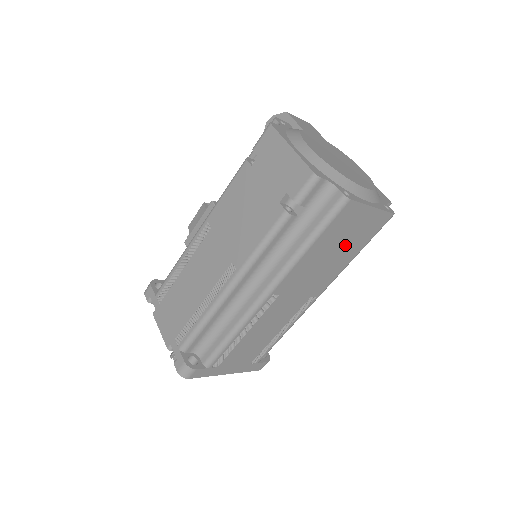
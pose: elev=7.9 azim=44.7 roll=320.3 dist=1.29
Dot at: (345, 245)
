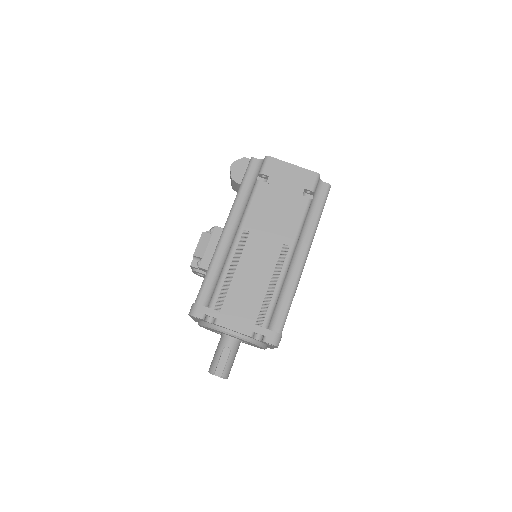
Dot at: occluded
